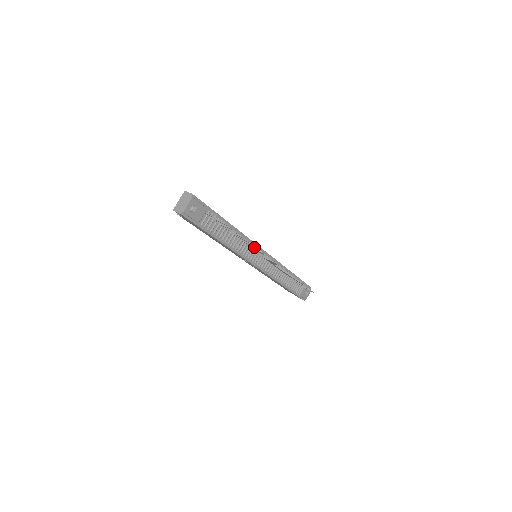
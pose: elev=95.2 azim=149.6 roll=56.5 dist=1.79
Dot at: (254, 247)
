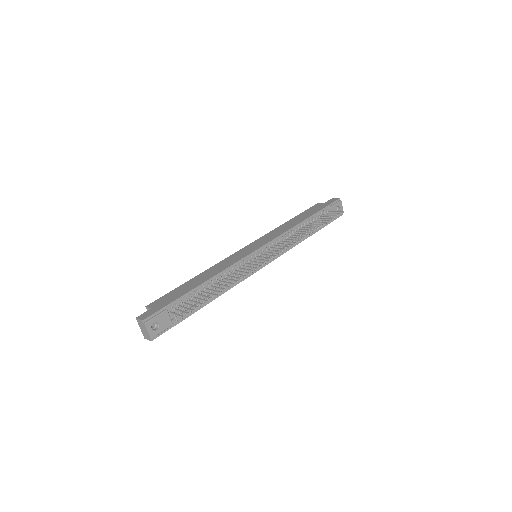
Dot at: occluded
